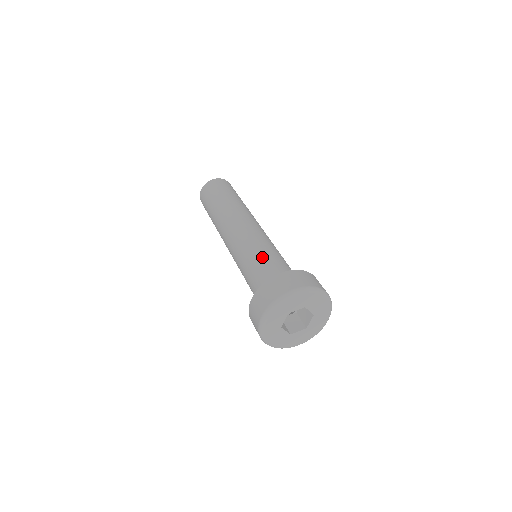
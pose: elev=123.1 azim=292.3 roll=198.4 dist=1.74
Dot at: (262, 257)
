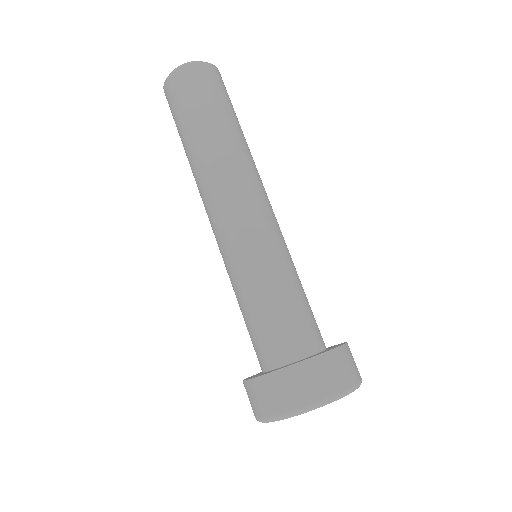
Dot at: (268, 295)
